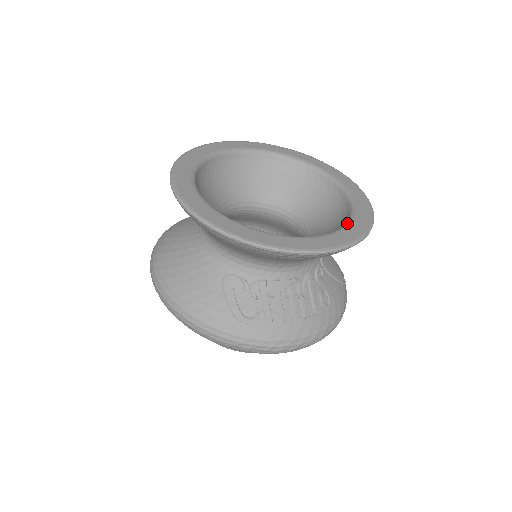
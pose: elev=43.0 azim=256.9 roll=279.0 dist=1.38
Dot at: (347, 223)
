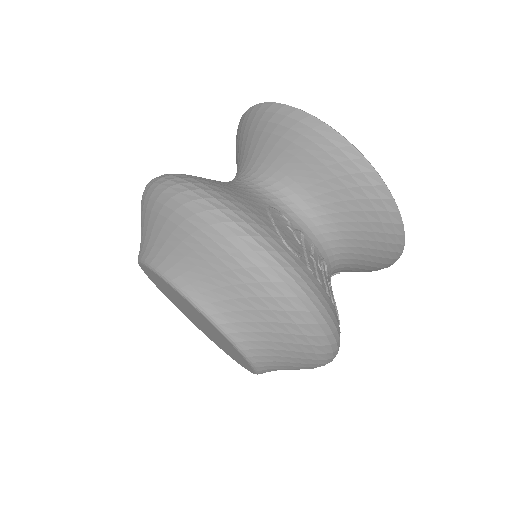
Dot at: occluded
